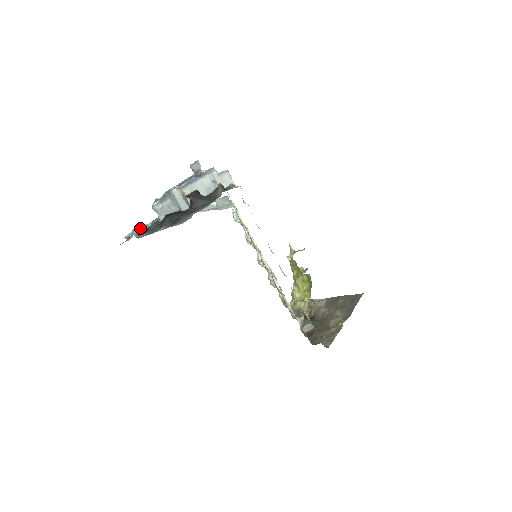
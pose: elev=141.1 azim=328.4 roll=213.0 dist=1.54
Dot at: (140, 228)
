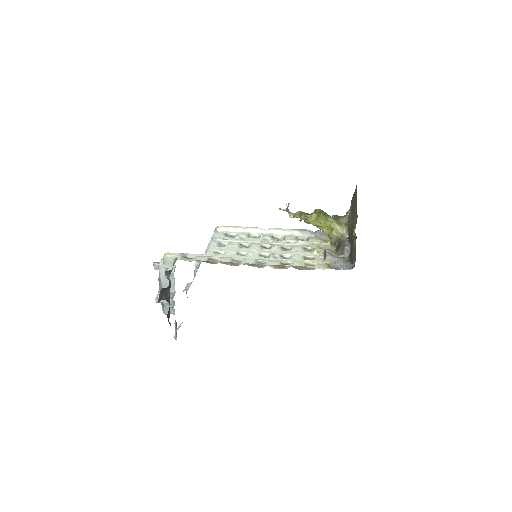
Dot at: (175, 328)
